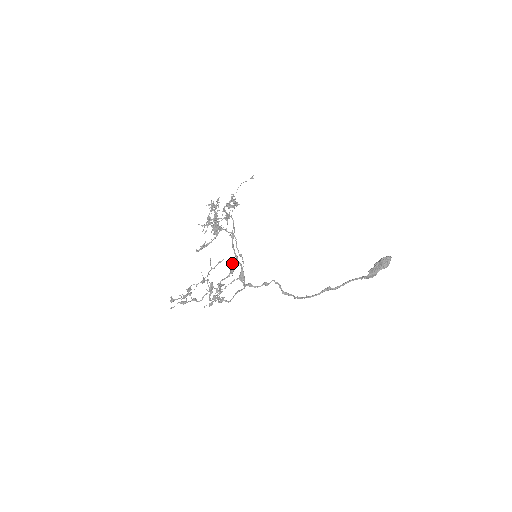
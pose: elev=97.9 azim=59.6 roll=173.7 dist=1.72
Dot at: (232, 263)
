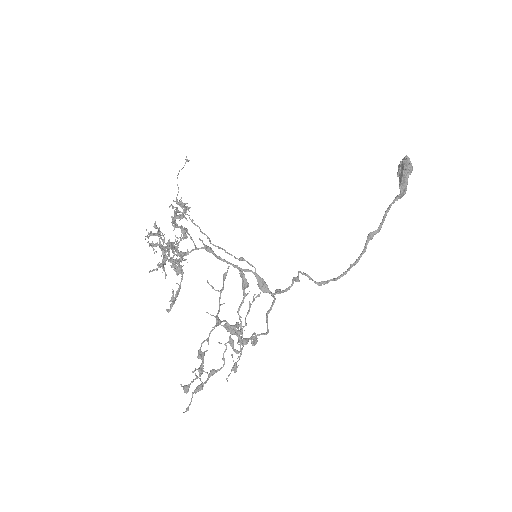
Dot at: occluded
